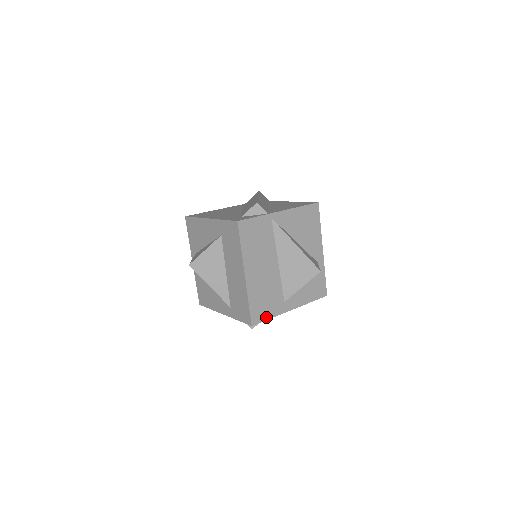
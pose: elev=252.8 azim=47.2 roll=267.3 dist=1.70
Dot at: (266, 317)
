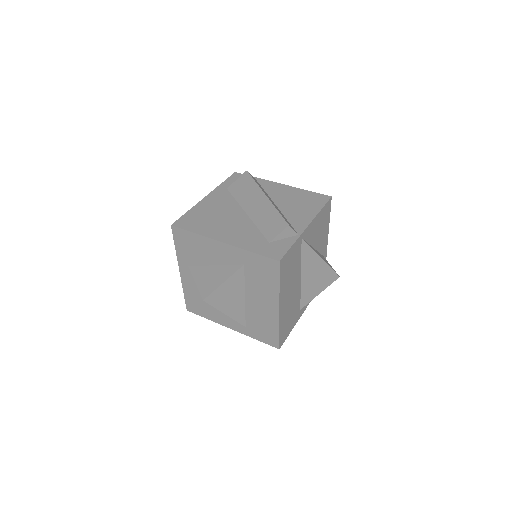
Dot at: (288, 333)
